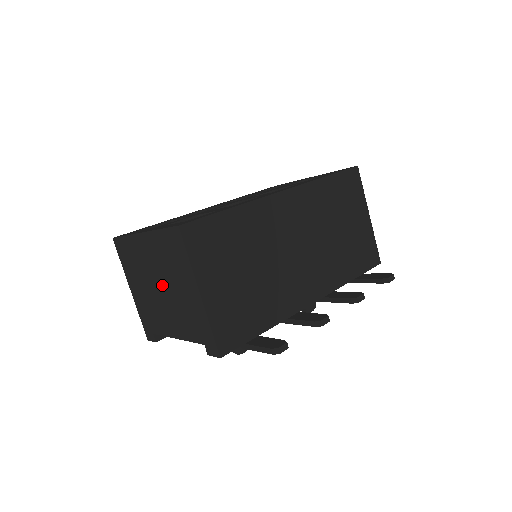
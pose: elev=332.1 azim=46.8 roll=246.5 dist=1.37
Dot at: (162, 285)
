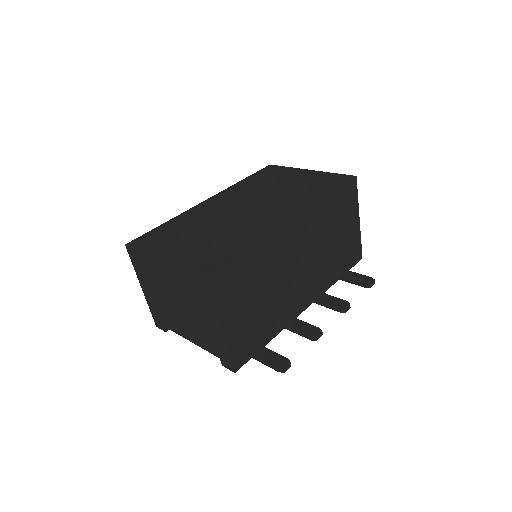
Dot at: (180, 304)
